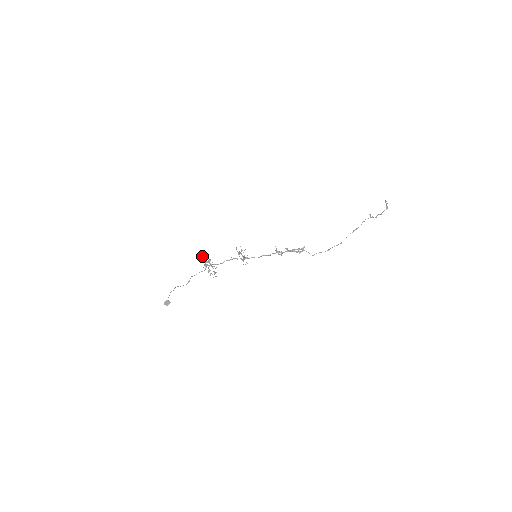
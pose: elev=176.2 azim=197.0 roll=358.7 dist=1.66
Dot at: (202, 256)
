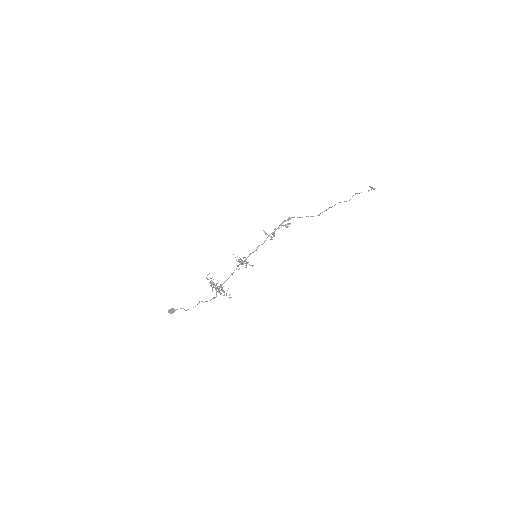
Dot at: (207, 279)
